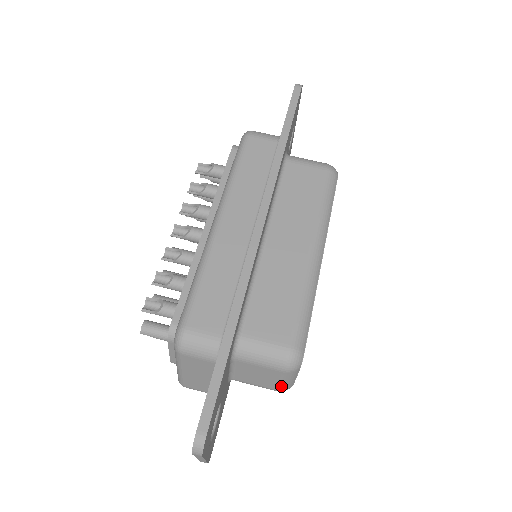
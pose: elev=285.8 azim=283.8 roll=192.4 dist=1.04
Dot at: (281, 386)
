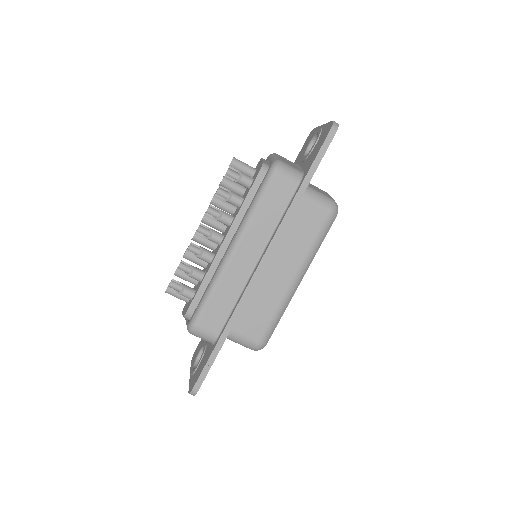
Dot at: occluded
